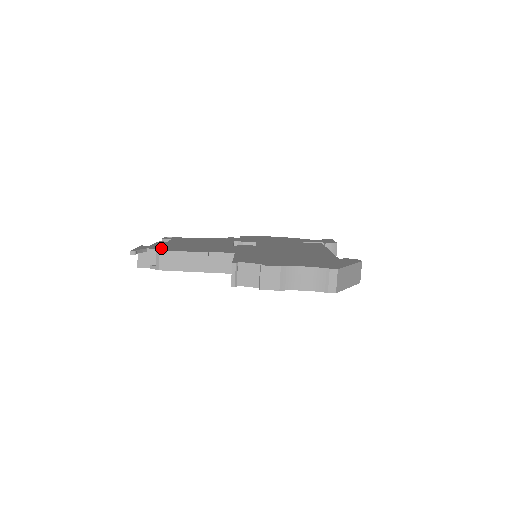
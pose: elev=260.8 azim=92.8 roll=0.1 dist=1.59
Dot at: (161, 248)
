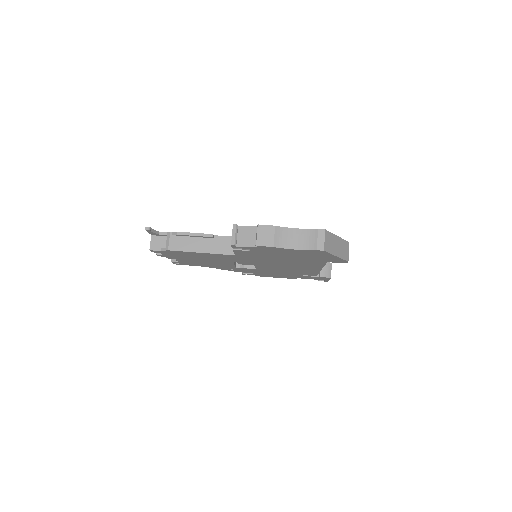
Dot at: occluded
